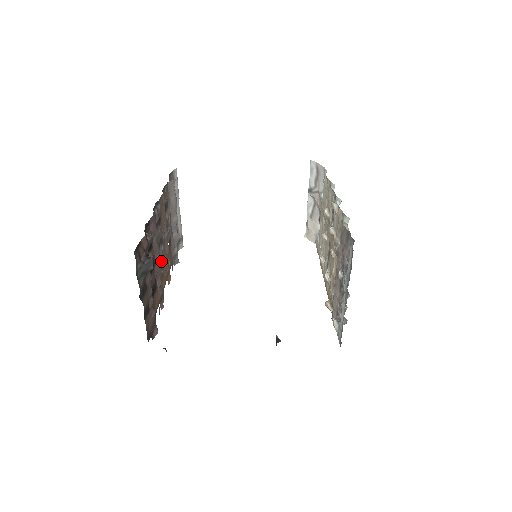
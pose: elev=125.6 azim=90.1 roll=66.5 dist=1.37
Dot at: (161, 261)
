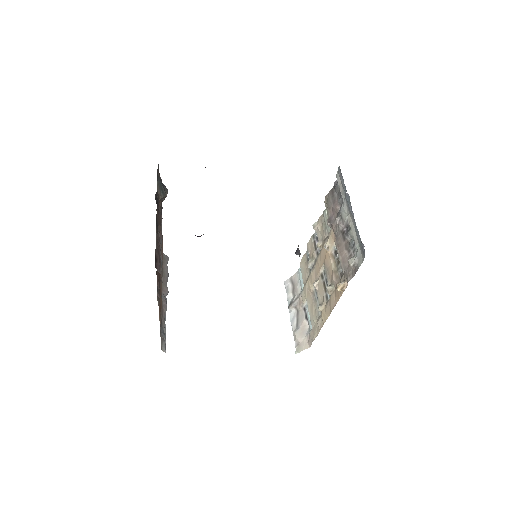
Dot at: occluded
